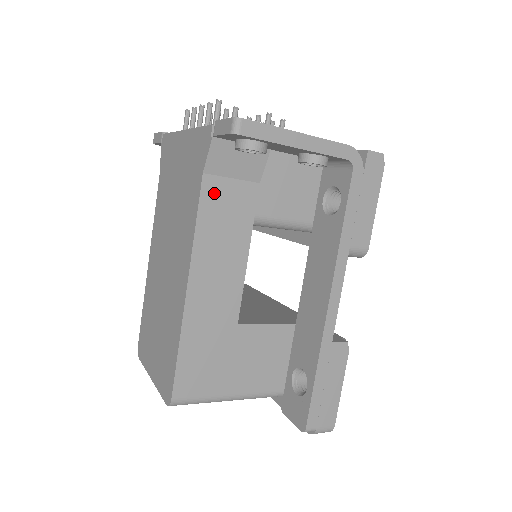
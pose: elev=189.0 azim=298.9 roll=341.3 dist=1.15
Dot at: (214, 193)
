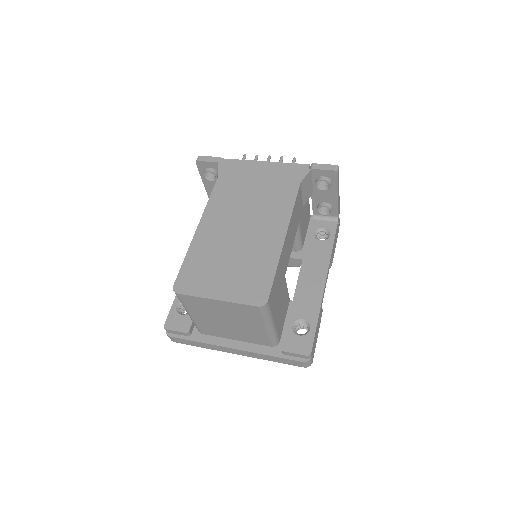
Dot at: (299, 196)
